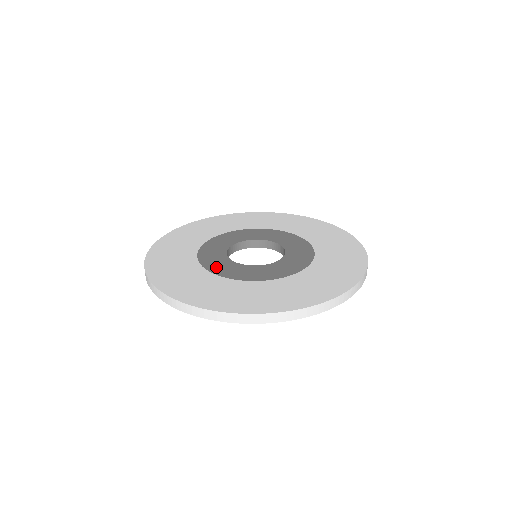
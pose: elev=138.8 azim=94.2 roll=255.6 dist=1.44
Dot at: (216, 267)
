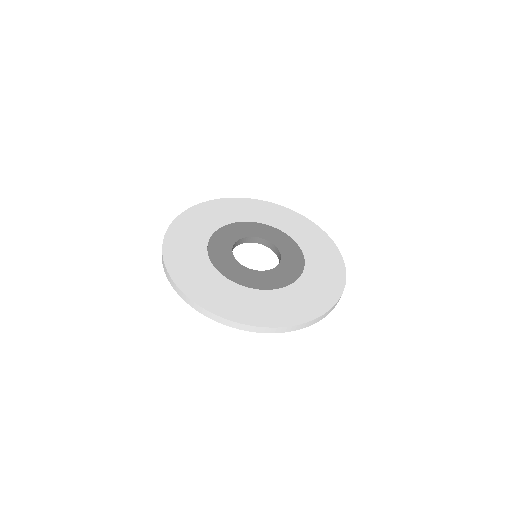
Dot at: (232, 274)
